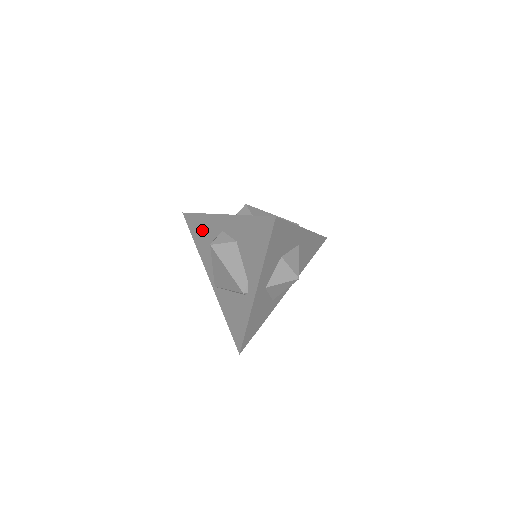
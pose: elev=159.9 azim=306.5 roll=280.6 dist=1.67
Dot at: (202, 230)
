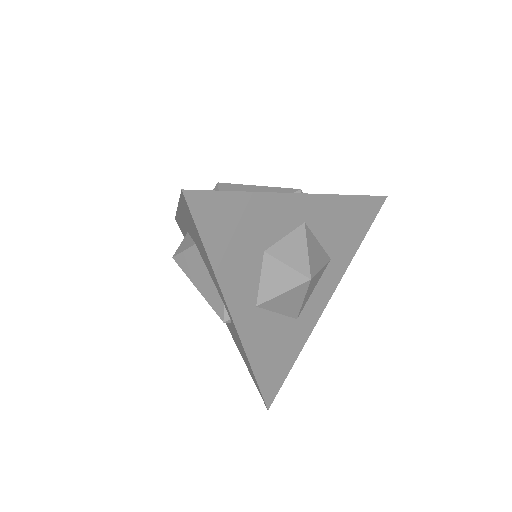
Dot at: occluded
